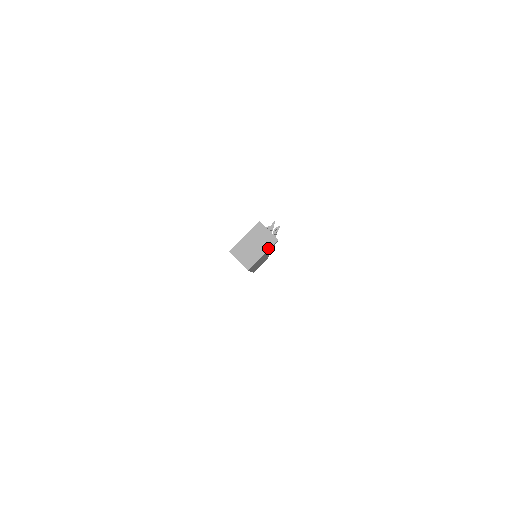
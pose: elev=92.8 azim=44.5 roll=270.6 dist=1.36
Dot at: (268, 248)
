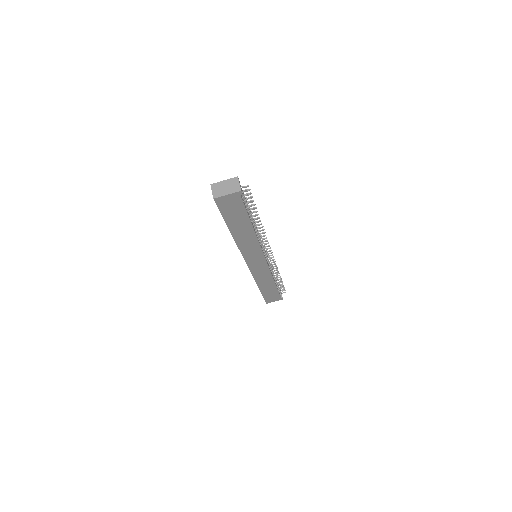
Dot at: (233, 192)
